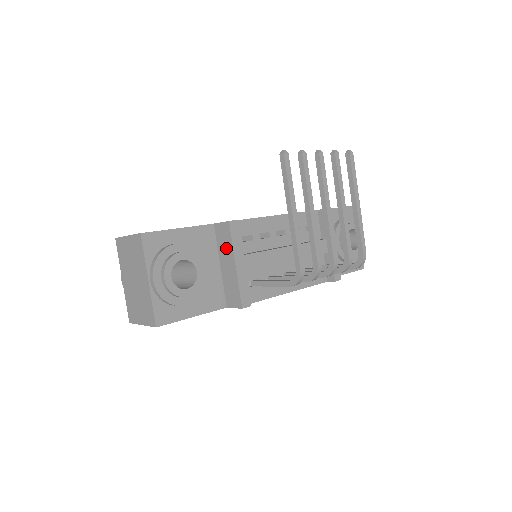
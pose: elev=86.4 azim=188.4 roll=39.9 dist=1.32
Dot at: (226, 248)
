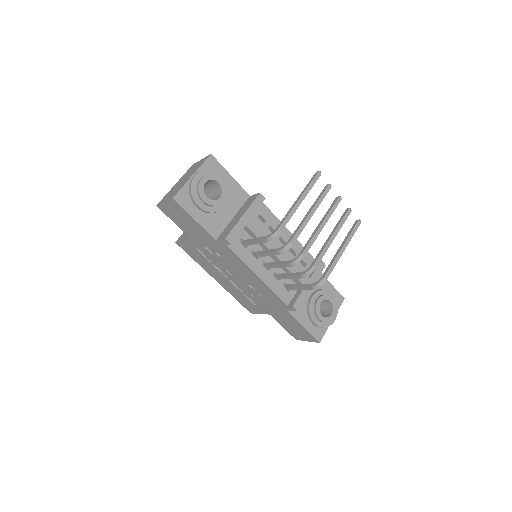
Dot at: (246, 207)
